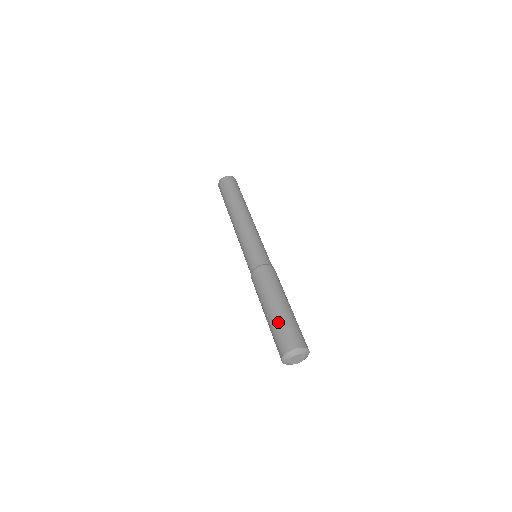
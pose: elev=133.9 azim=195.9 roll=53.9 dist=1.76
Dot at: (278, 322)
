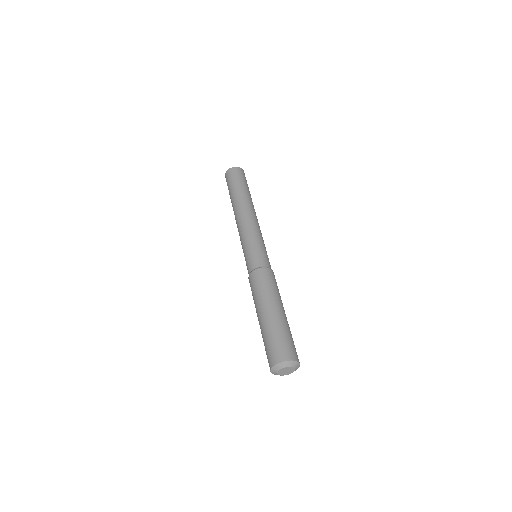
Dot at: (264, 336)
